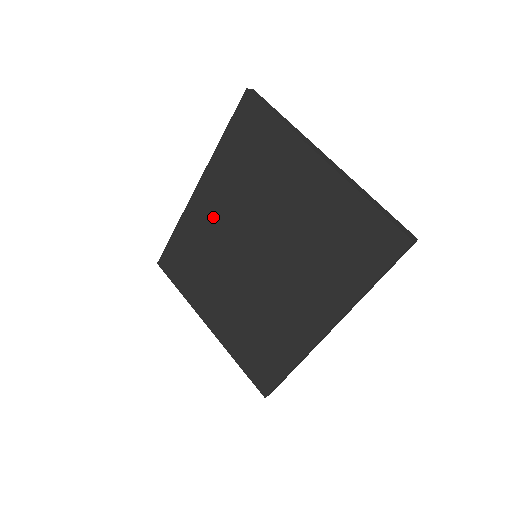
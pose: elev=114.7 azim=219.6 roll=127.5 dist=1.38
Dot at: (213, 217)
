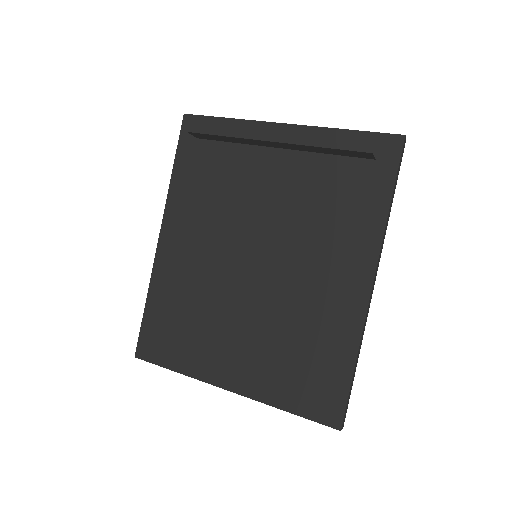
Dot at: (190, 252)
